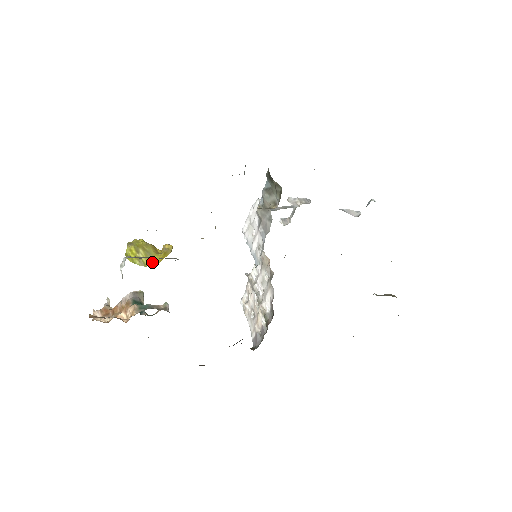
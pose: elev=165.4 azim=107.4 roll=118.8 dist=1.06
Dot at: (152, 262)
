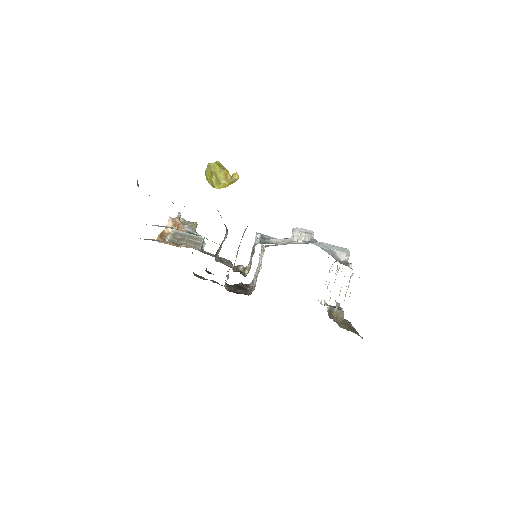
Dot at: (220, 186)
